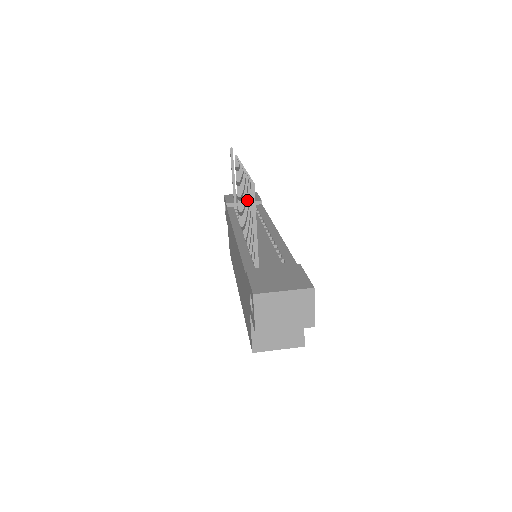
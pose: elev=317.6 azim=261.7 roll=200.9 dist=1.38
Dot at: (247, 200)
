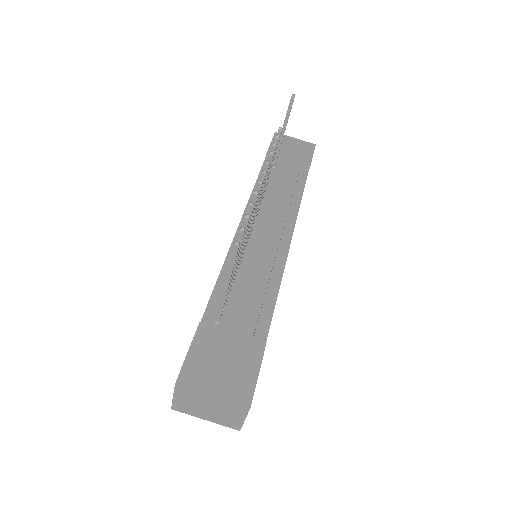
Dot at: occluded
